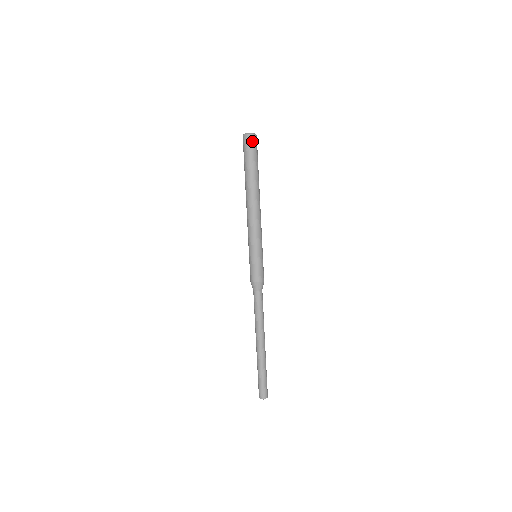
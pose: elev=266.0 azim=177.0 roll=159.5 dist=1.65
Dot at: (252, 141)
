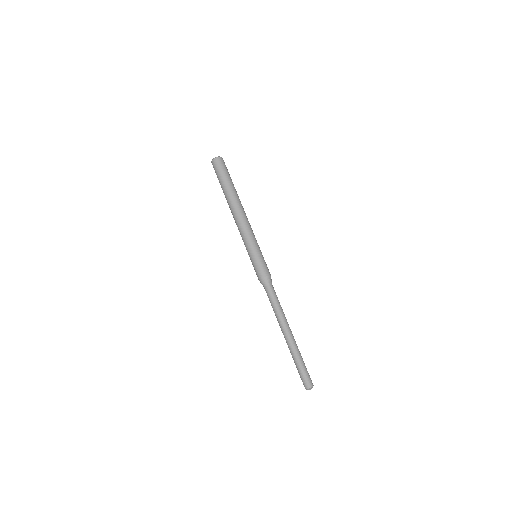
Dot at: (217, 164)
